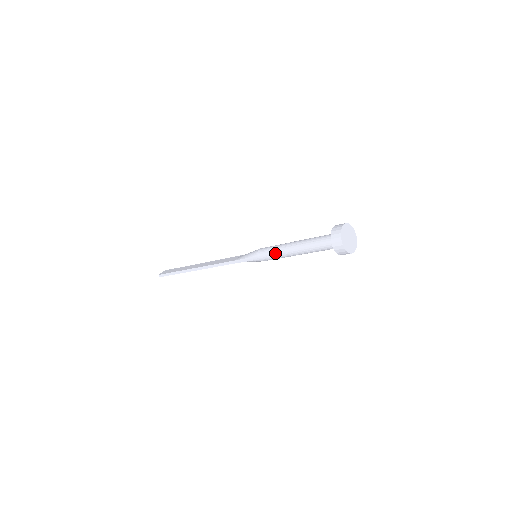
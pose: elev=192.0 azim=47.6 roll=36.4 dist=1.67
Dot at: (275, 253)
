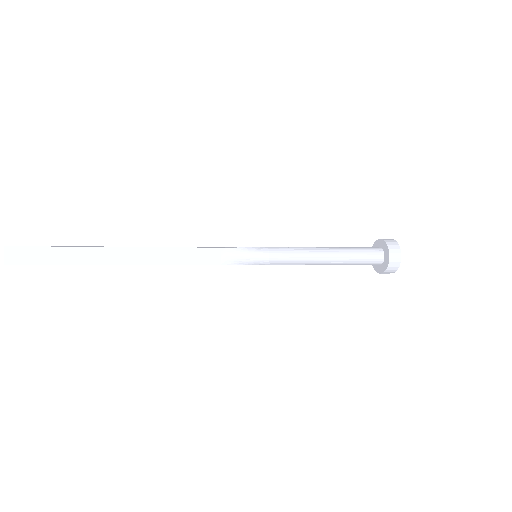
Dot at: occluded
